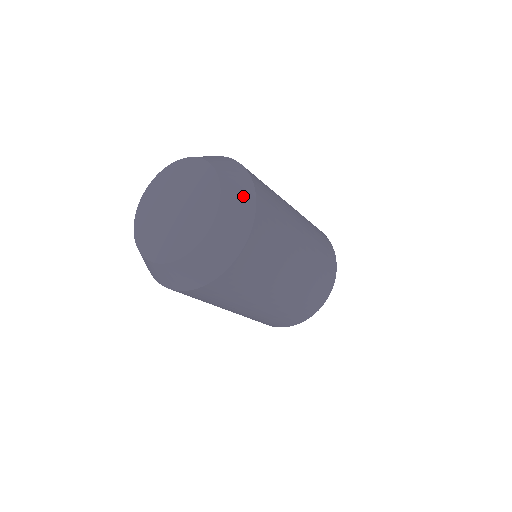
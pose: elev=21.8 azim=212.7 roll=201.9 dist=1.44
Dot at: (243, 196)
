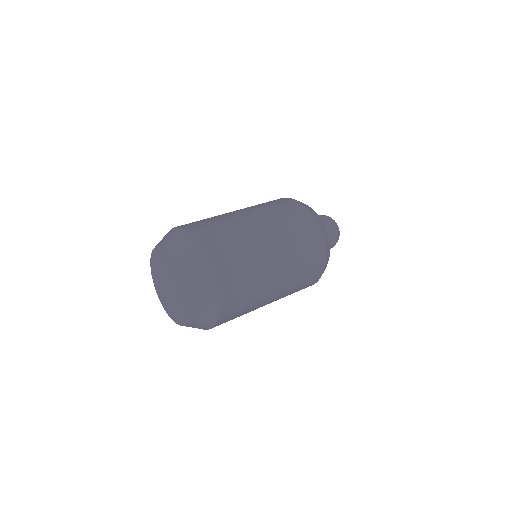
Dot at: (208, 315)
